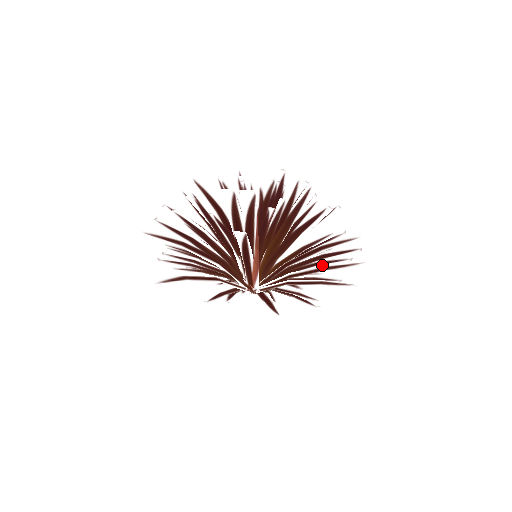
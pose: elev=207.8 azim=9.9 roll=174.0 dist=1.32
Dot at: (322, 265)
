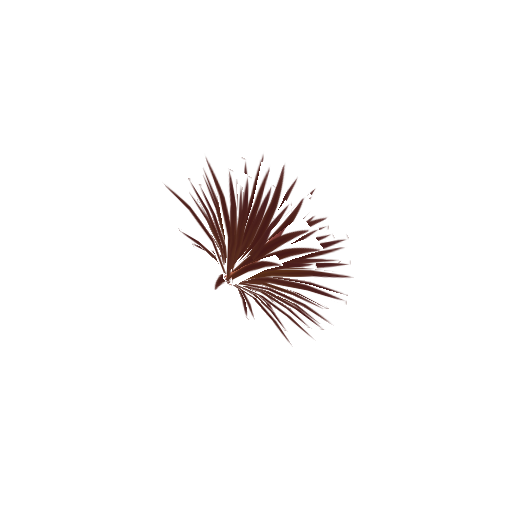
Dot at: (288, 311)
